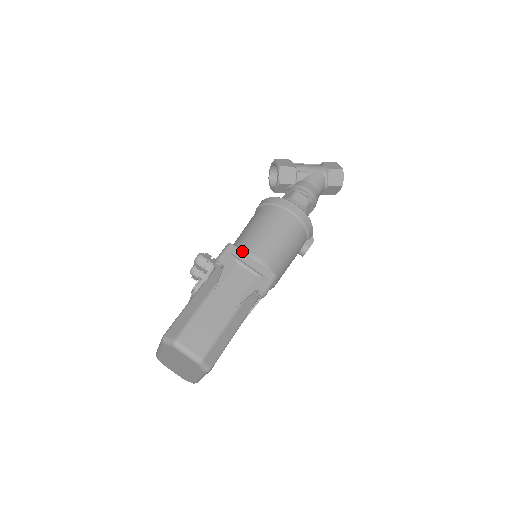
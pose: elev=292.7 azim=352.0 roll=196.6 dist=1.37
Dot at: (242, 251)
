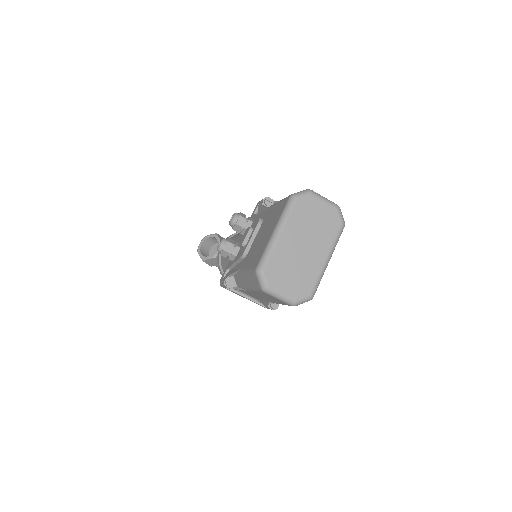
Dot at: occluded
